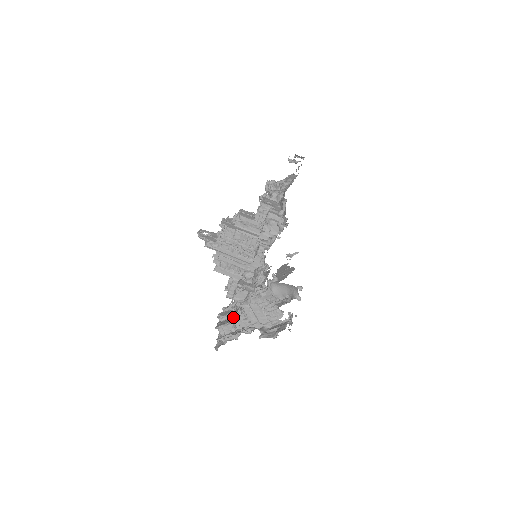
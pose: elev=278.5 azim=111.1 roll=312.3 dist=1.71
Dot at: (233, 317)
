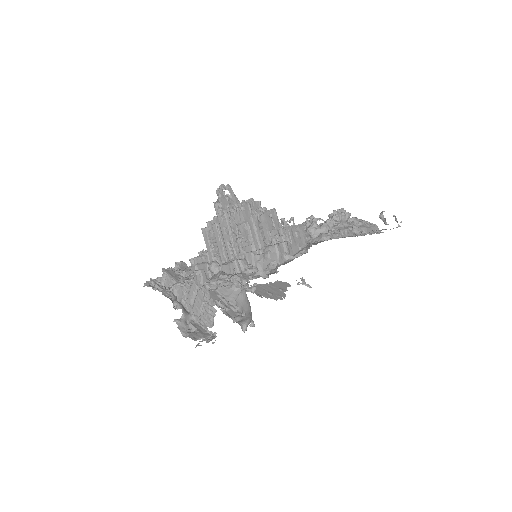
Dot at: (181, 279)
